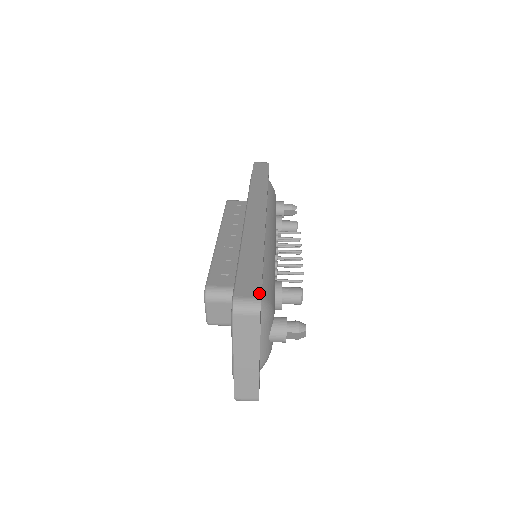
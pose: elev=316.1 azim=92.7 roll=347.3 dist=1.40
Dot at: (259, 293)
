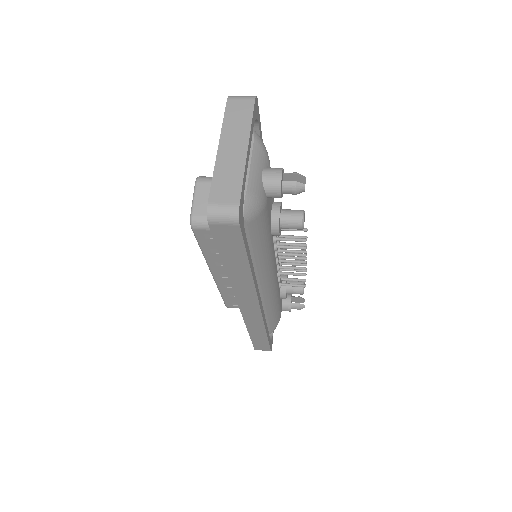
Dot at: occluded
